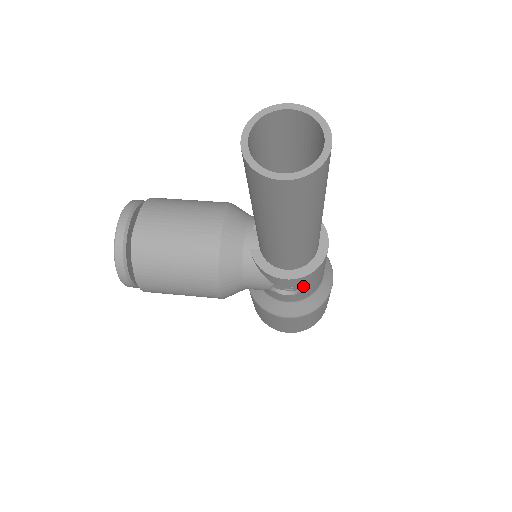
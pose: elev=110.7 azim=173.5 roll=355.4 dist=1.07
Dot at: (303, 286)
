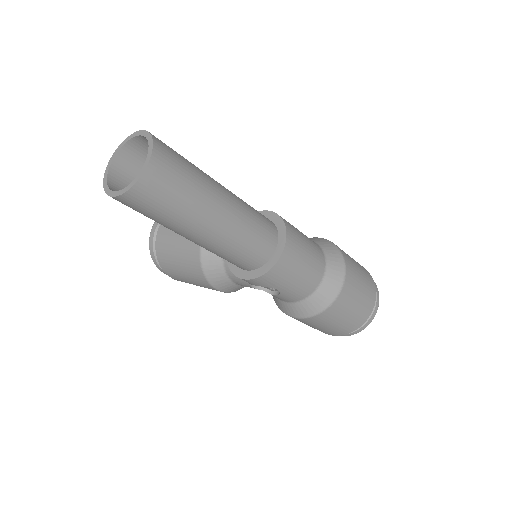
Dot at: (274, 287)
